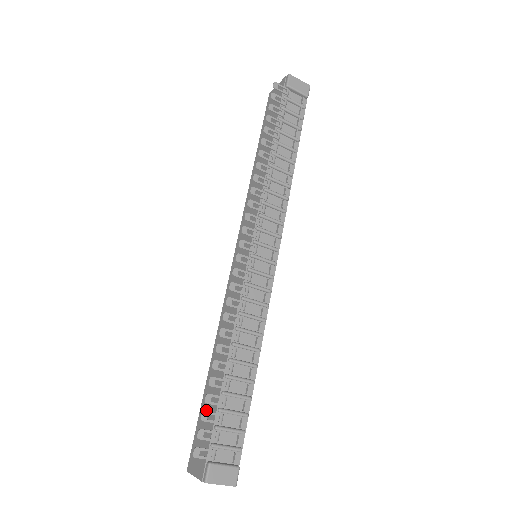
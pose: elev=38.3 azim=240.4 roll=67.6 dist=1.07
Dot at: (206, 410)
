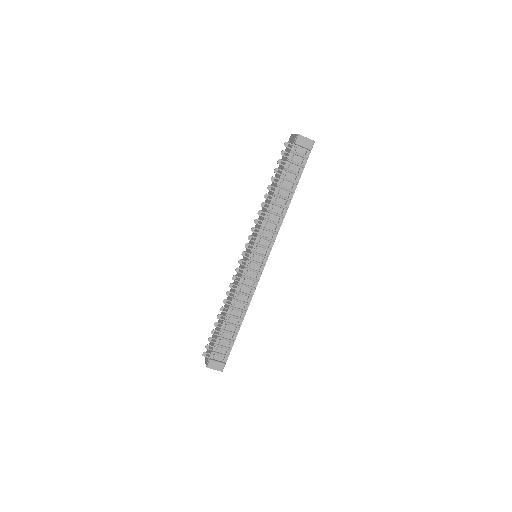
Dot at: (215, 333)
